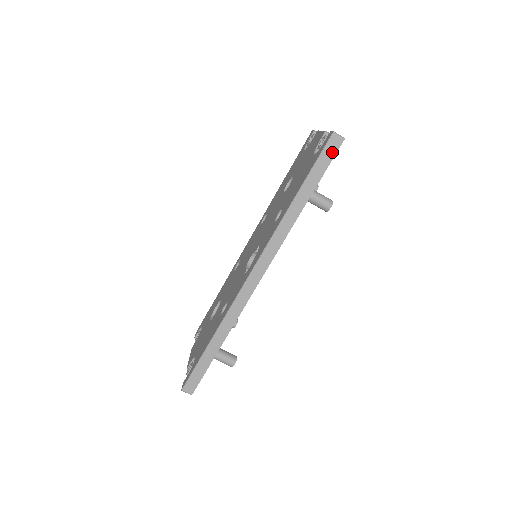
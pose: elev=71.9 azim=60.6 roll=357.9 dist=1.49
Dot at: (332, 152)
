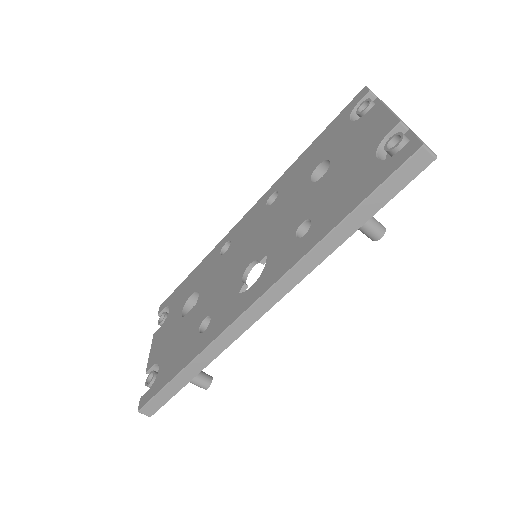
Dot at: (412, 173)
